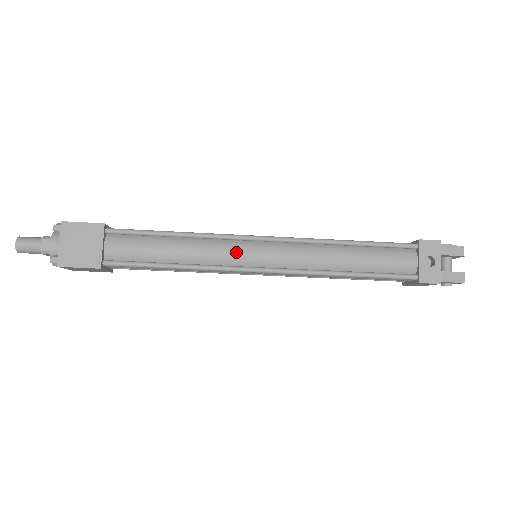
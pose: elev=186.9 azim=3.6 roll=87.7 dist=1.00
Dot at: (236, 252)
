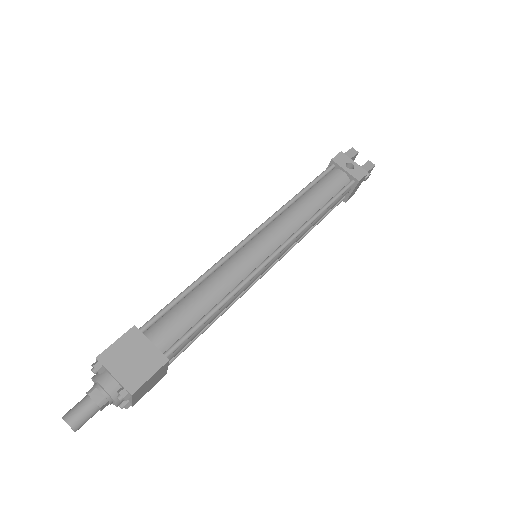
Dot at: (246, 258)
